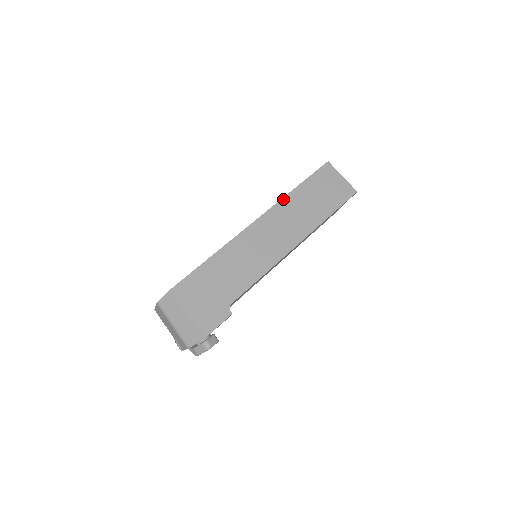
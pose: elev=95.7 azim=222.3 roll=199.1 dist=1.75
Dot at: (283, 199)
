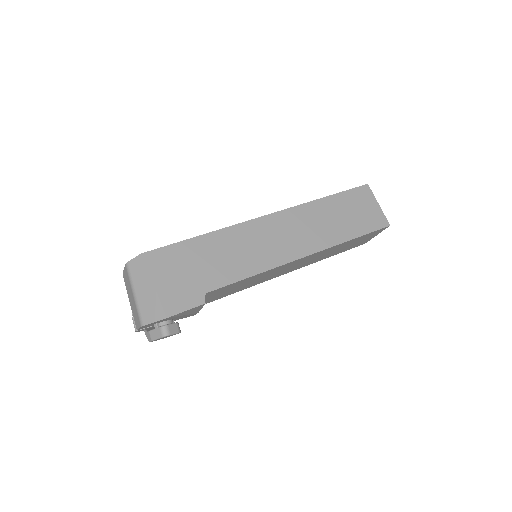
Dot at: (306, 204)
